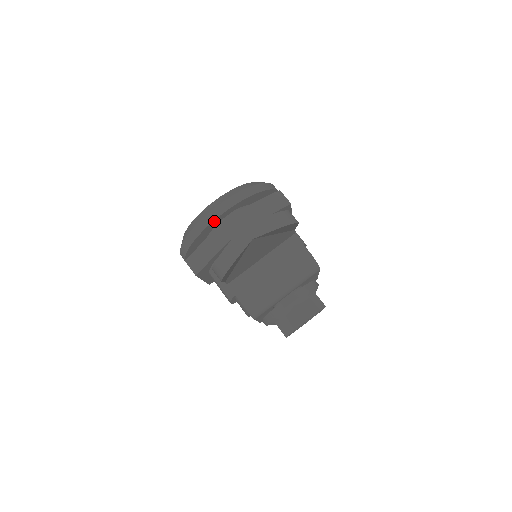
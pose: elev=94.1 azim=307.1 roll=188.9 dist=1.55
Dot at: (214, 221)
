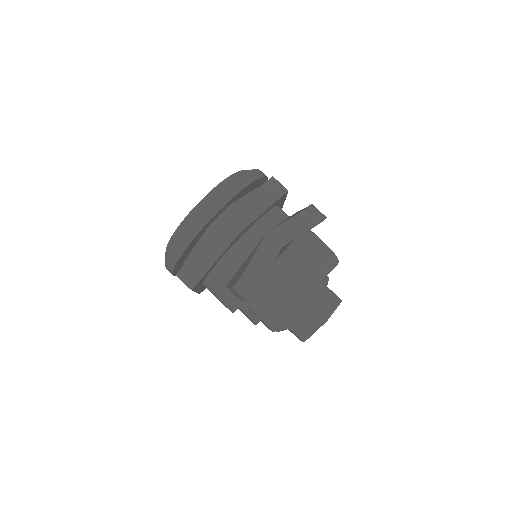
Dot at: (206, 224)
